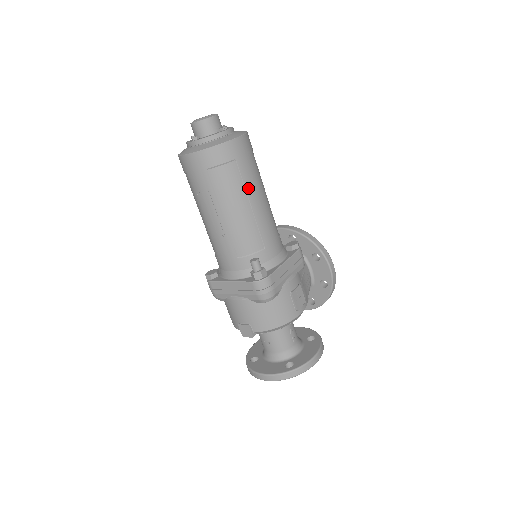
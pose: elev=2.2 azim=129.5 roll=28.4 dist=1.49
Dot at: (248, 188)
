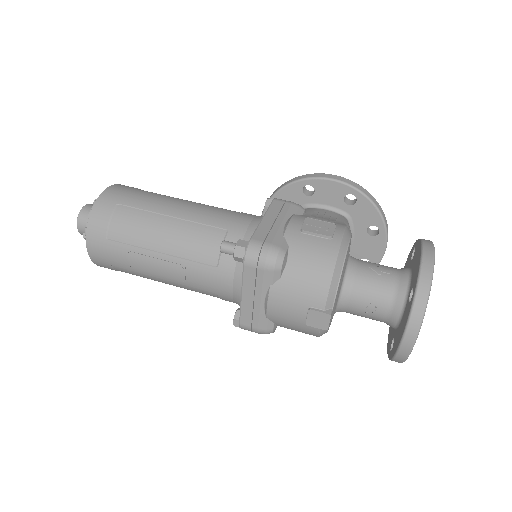
Dot at: (153, 209)
